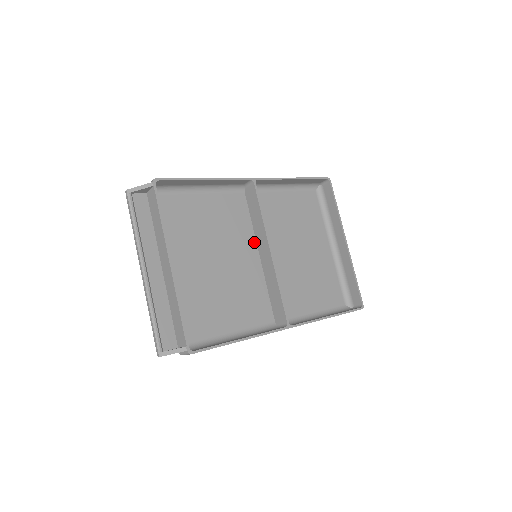
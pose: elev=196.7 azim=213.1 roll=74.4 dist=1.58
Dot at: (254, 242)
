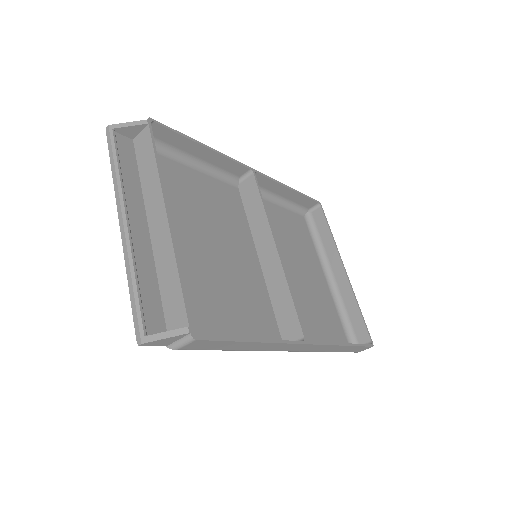
Dot at: (252, 242)
